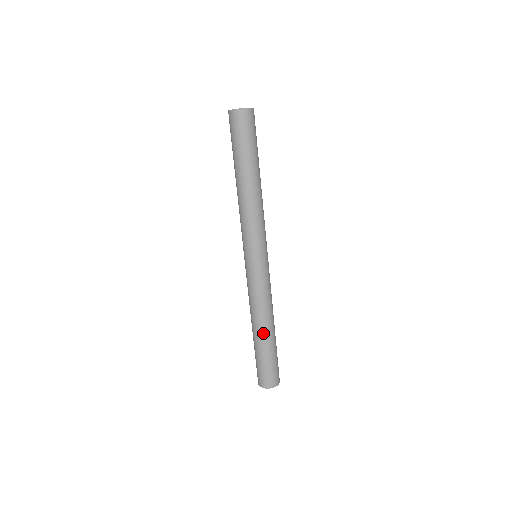
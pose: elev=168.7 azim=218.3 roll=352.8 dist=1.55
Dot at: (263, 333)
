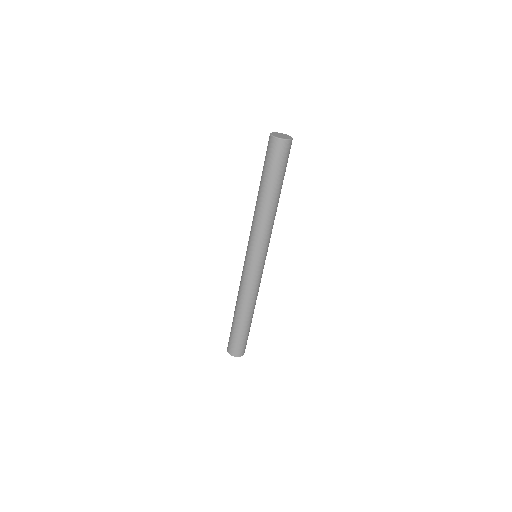
Dot at: (244, 316)
